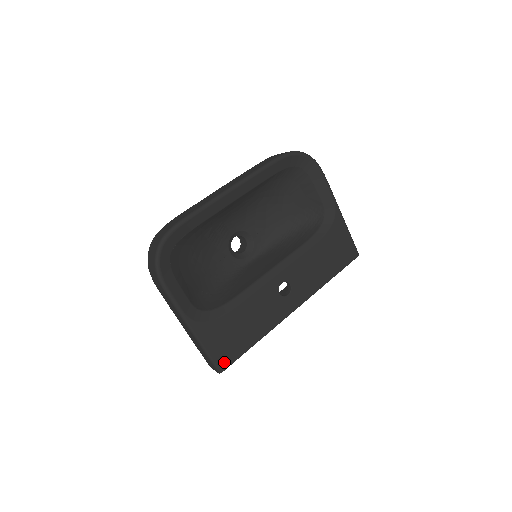
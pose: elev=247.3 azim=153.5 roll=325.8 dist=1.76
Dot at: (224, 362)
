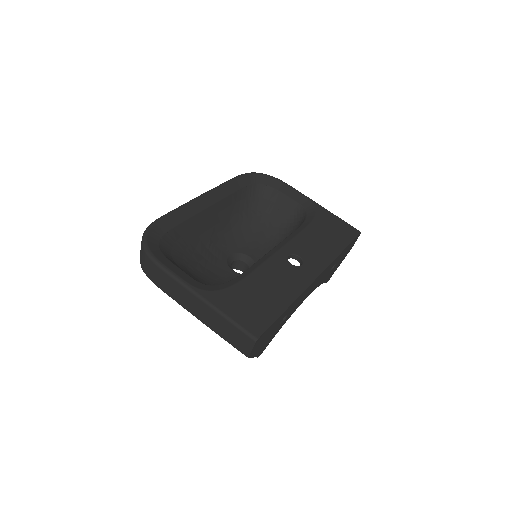
Dot at: (256, 328)
